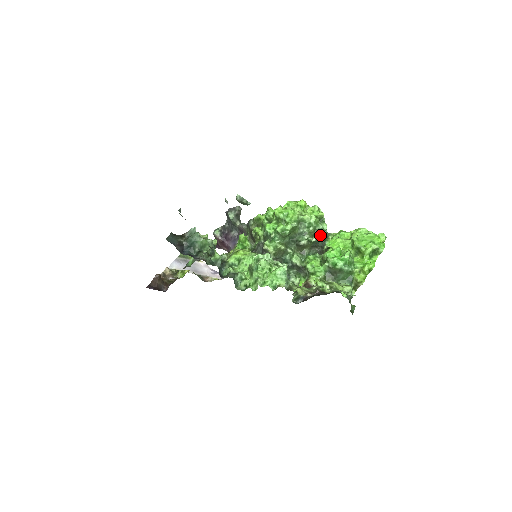
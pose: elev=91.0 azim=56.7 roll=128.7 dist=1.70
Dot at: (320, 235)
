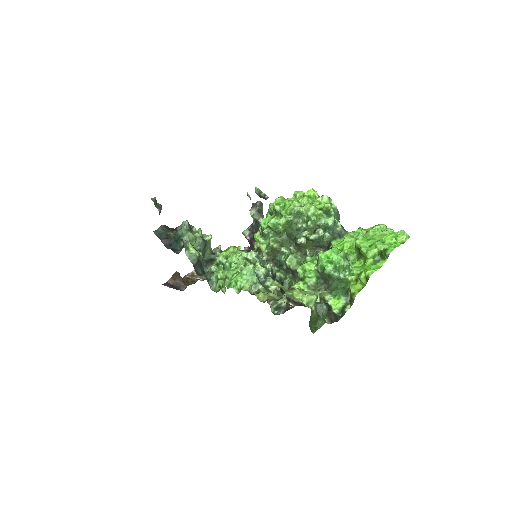
Dot at: (320, 231)
